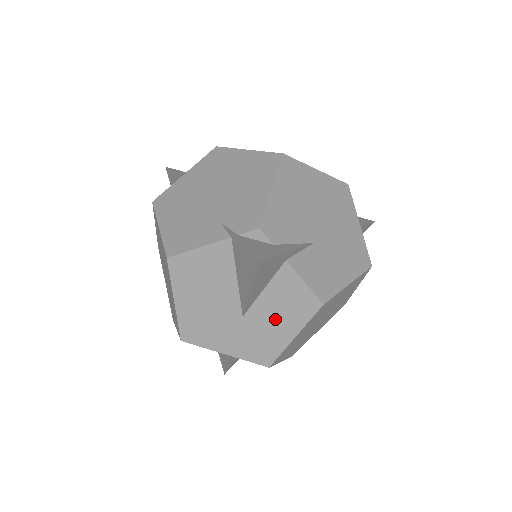
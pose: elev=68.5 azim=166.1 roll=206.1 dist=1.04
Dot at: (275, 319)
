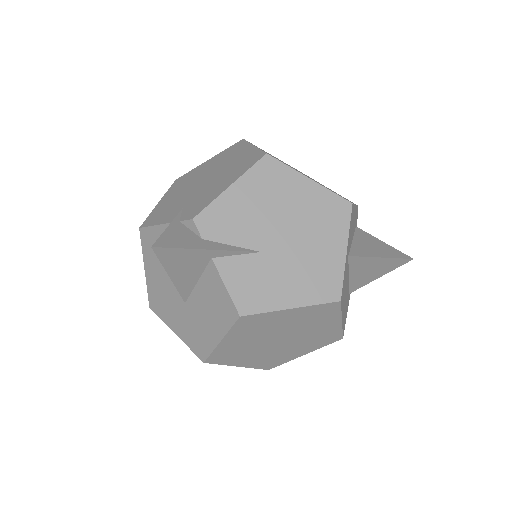
Dot at: (206, 315)
